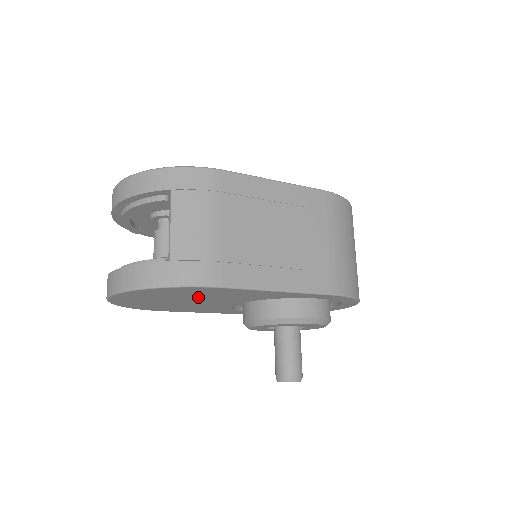
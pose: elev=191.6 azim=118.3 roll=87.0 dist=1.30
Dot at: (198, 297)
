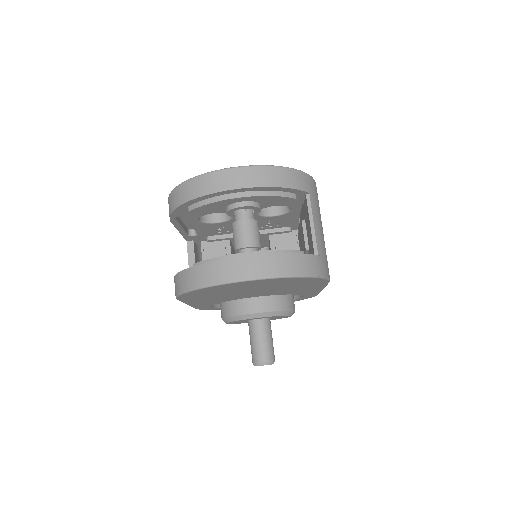
Dot at: (279, 288)
